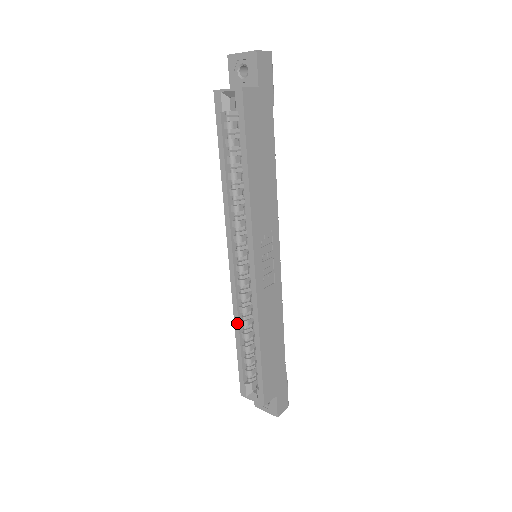
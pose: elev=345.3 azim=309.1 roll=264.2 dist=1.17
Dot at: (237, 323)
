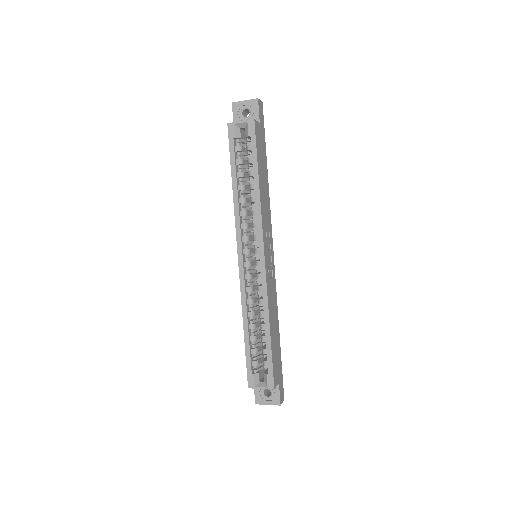
Dot at: (245, 314)
